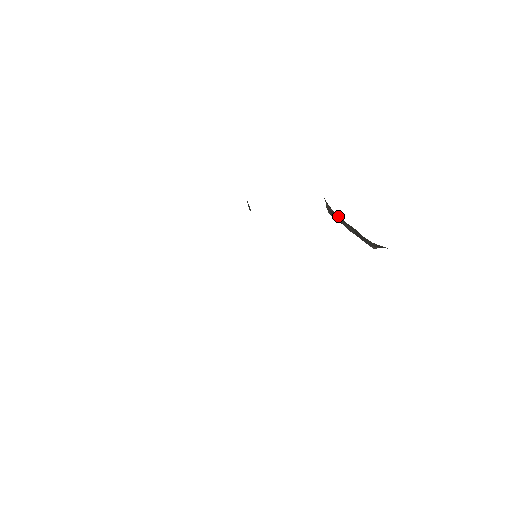
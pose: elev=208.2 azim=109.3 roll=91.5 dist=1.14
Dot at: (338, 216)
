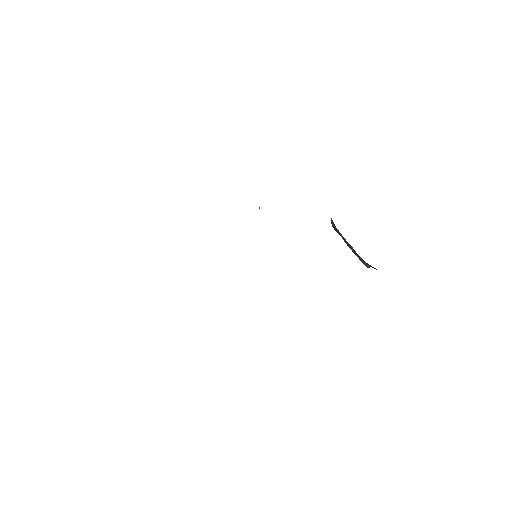
Dot at: occluded
